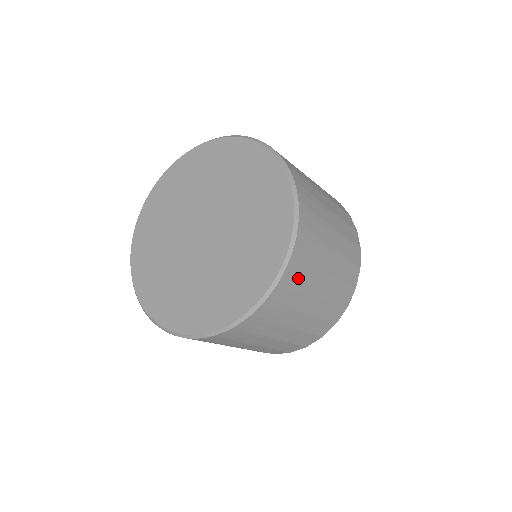
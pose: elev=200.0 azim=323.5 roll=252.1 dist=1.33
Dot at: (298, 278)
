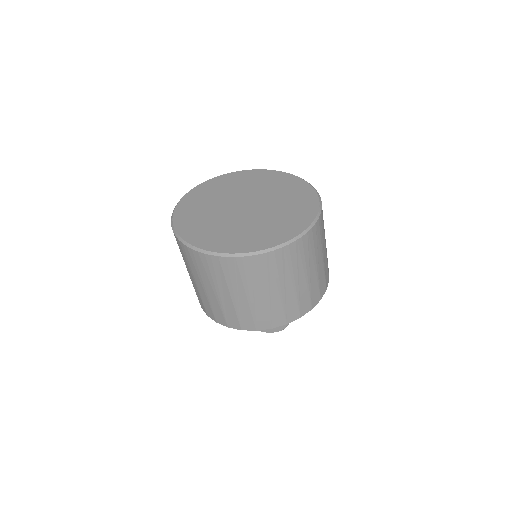
Dot at: (315, 240)
